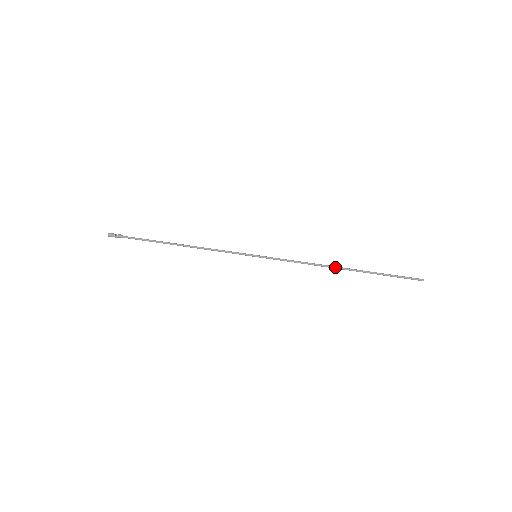
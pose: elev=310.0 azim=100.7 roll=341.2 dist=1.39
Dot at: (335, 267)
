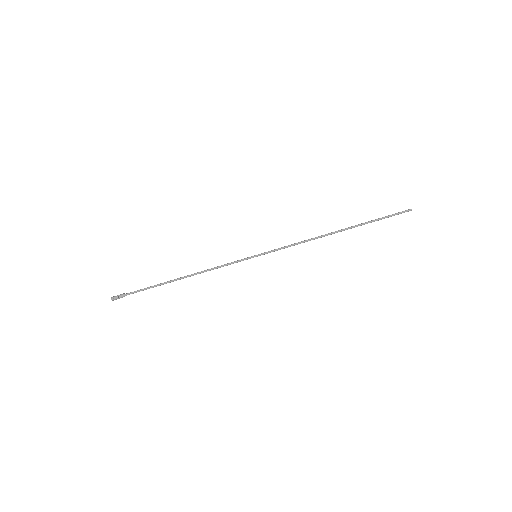
Dot at: (330, 234)
